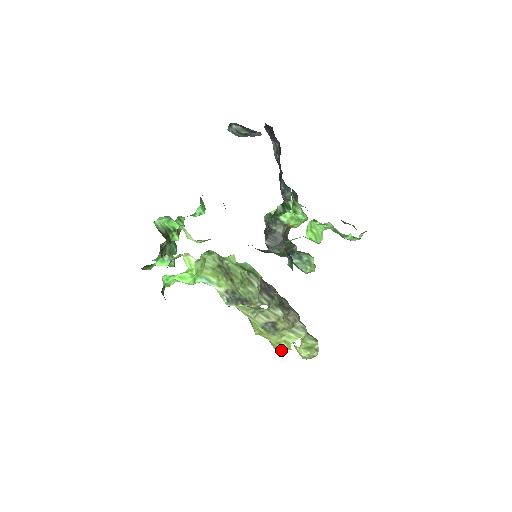
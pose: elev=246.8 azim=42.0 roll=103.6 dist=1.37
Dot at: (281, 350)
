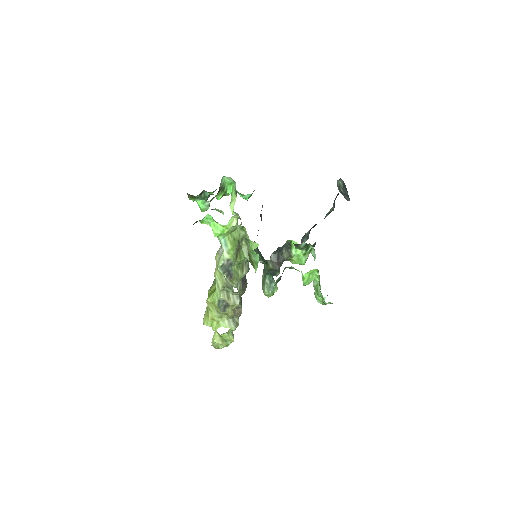
Dot at: (208, 325)
